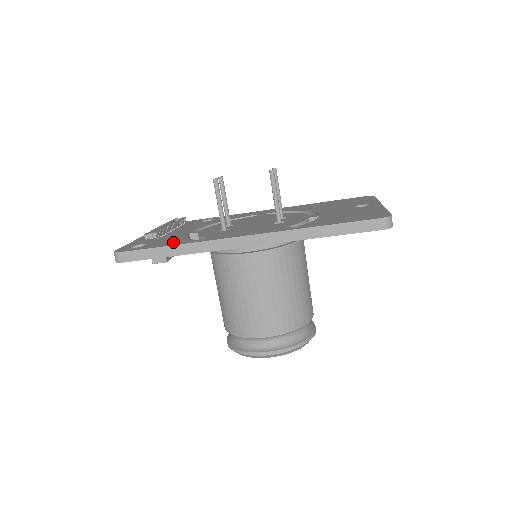
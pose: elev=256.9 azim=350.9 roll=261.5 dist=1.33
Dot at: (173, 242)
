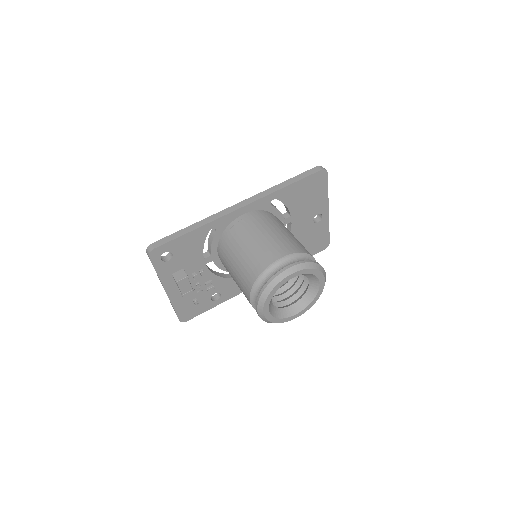
Dot at: occluded
